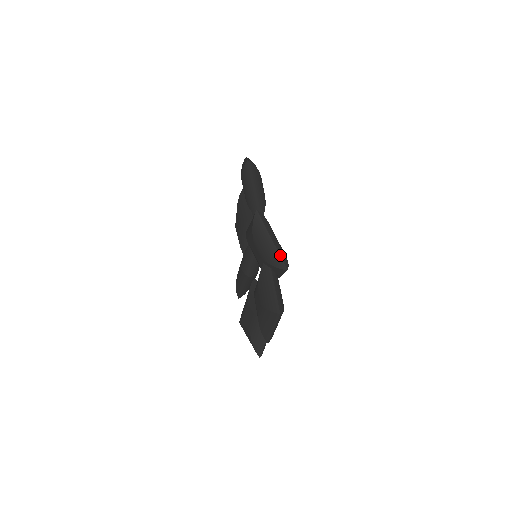
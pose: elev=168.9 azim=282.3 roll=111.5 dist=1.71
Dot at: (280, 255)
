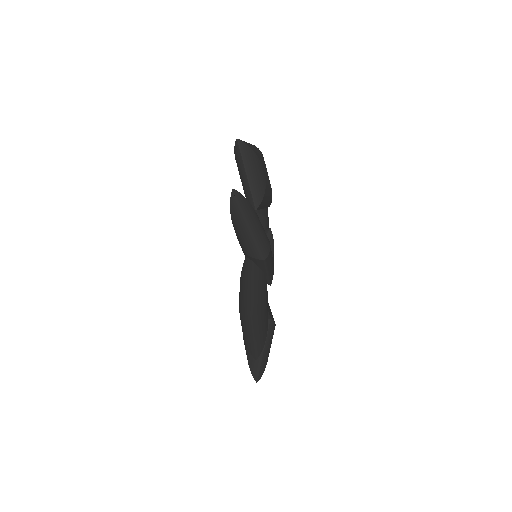
Dot at: (257, 241)
